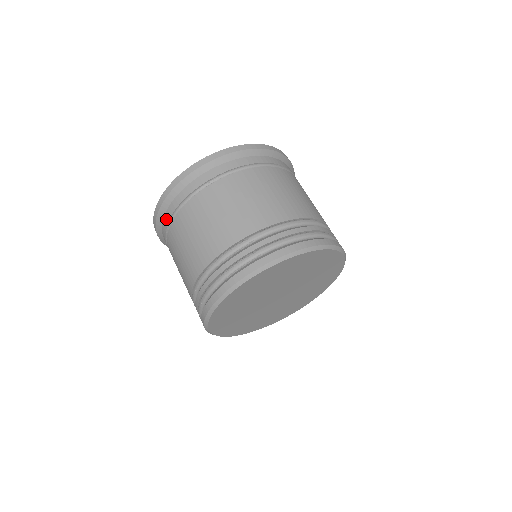
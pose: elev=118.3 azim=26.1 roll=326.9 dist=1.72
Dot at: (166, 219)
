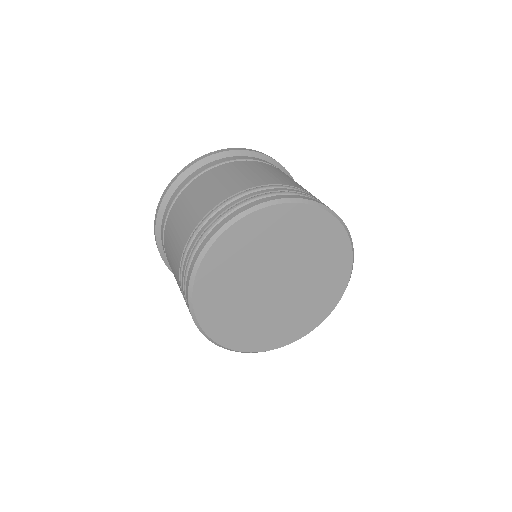
Dot at: (214, 163)
